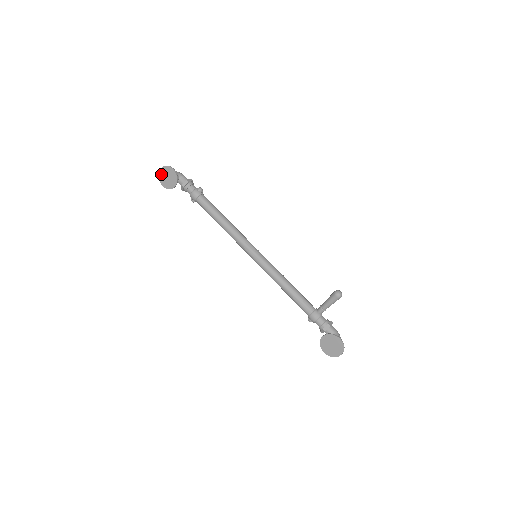
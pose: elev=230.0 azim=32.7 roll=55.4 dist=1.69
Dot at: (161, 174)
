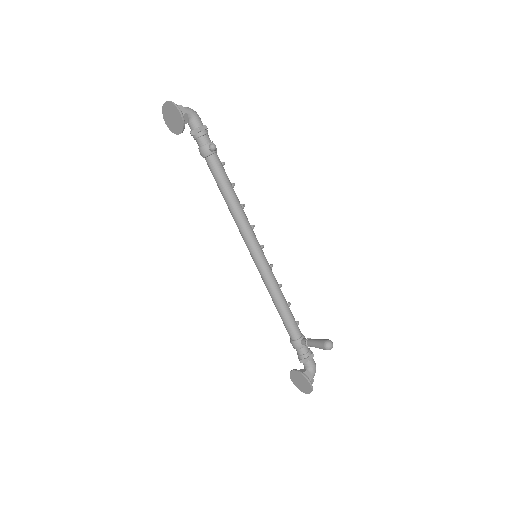
Dot at: (165, 108)
